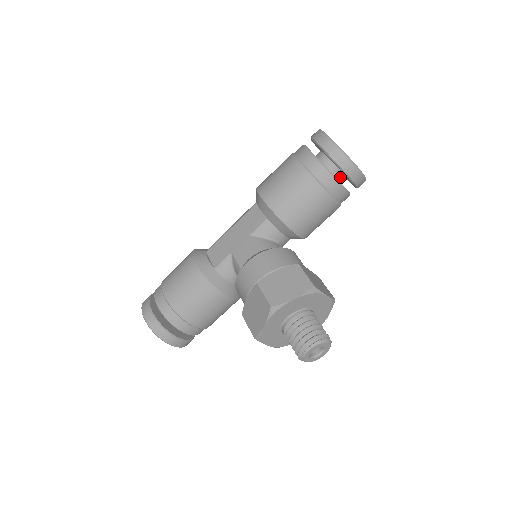
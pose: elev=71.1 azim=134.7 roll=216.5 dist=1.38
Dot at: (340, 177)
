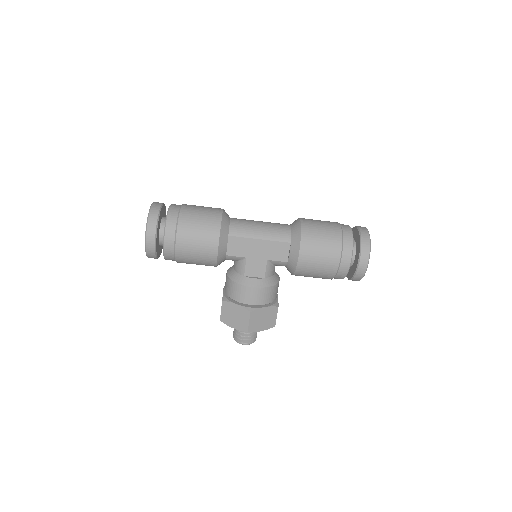
Dot at: occluded
